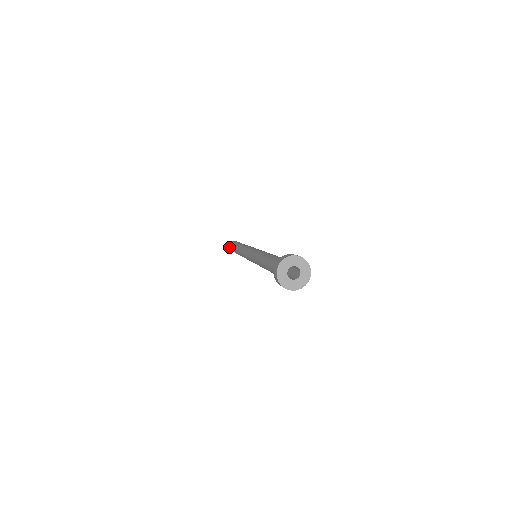
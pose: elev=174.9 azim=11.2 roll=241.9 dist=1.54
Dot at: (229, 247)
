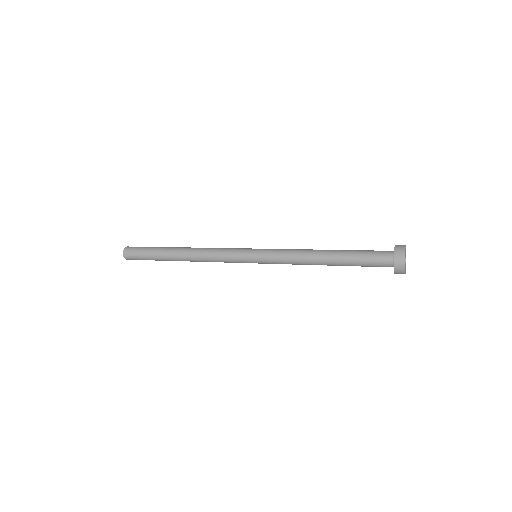
Dot at: (127, 256)
